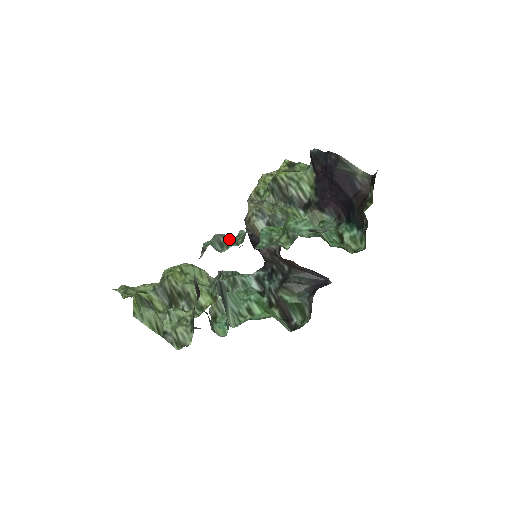
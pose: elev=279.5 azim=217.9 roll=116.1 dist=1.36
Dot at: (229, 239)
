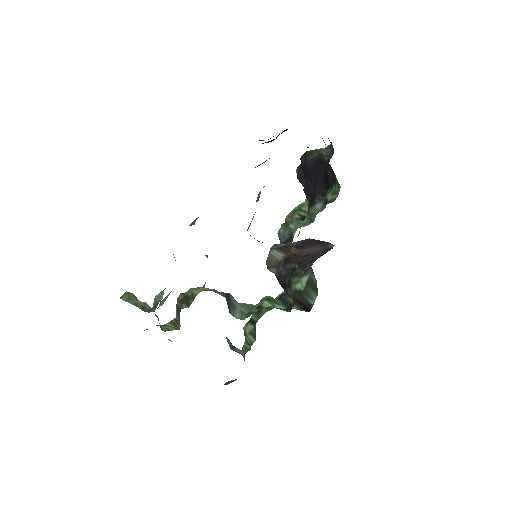
Dot at: occluded
